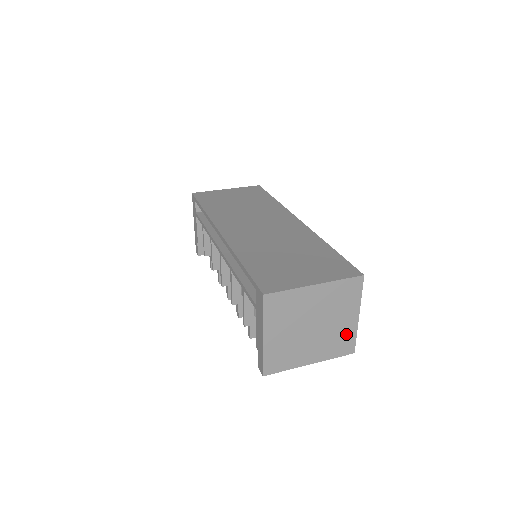
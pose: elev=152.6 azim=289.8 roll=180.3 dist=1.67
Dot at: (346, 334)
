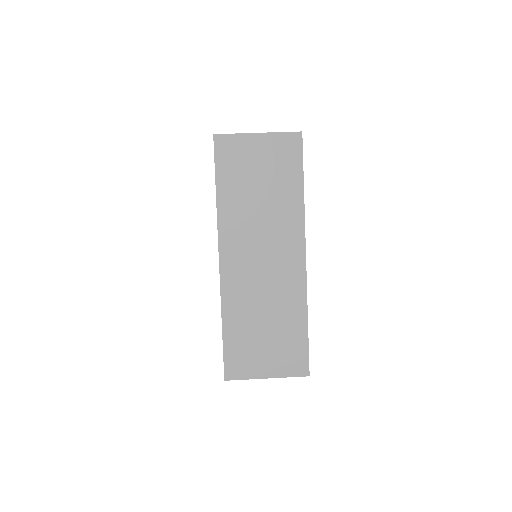
Dot at: occluded
